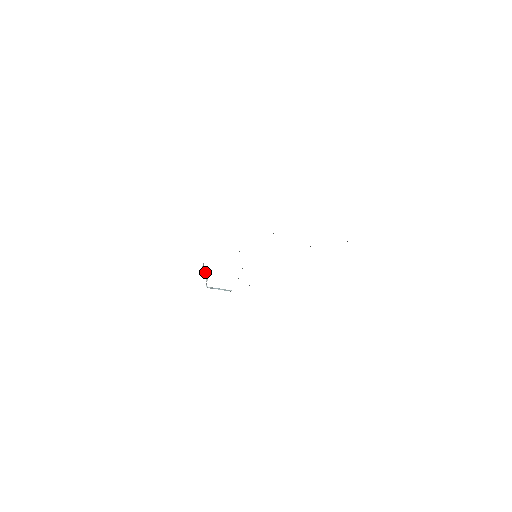
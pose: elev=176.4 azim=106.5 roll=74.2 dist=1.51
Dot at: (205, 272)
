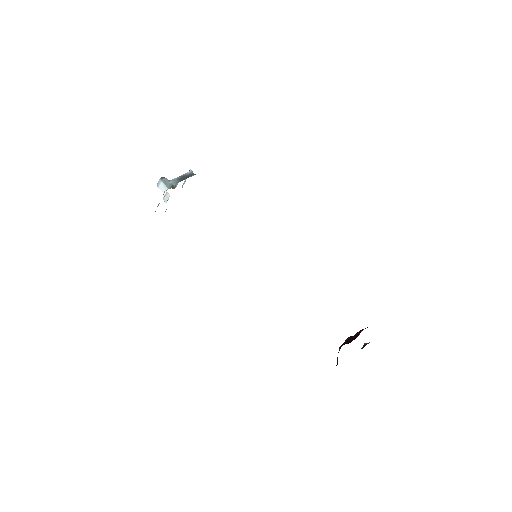
Dot at: occluded
